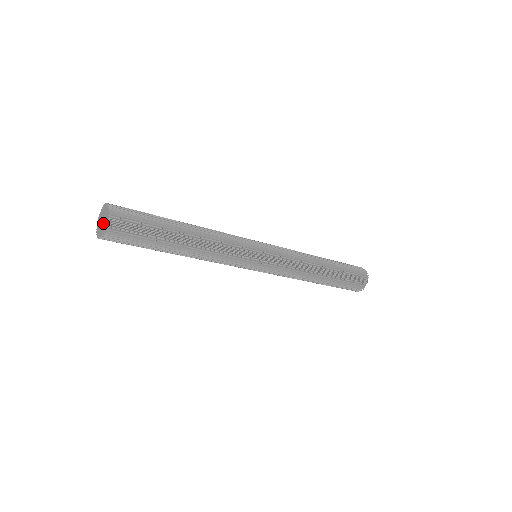
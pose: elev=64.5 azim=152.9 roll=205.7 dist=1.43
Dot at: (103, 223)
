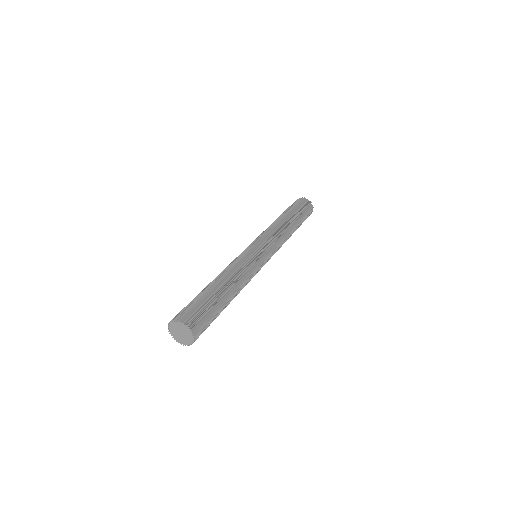
Dot at: (184, 336)
